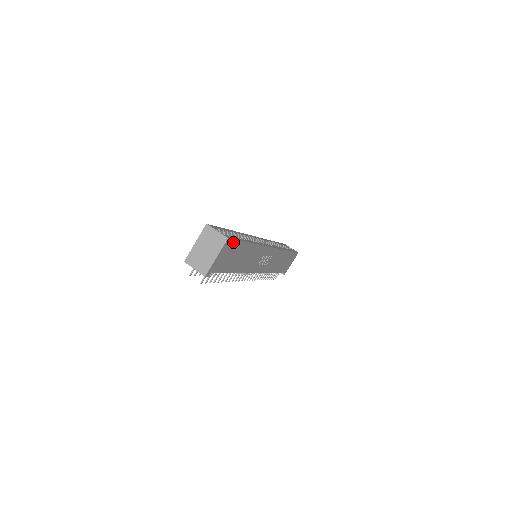
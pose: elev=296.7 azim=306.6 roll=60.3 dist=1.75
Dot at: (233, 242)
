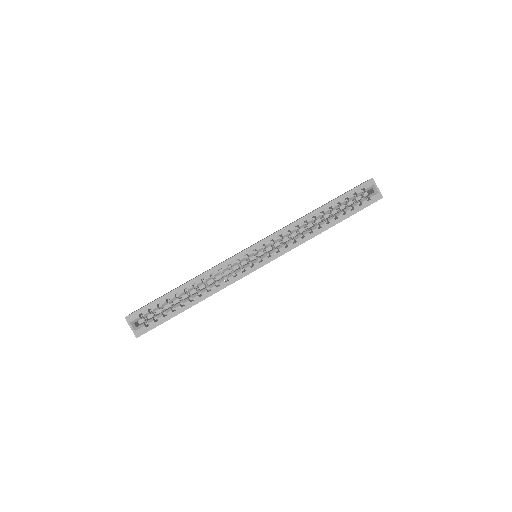
Dot at: occluded
